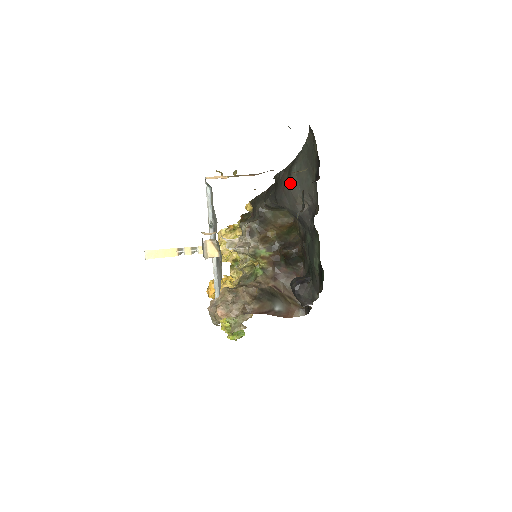
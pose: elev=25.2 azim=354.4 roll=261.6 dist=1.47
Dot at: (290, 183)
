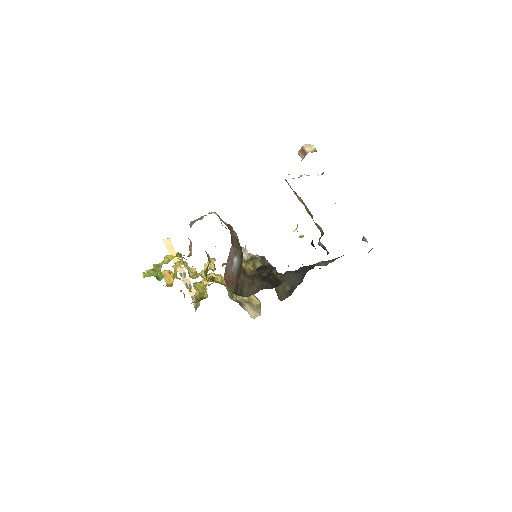
Dot at: occluded
